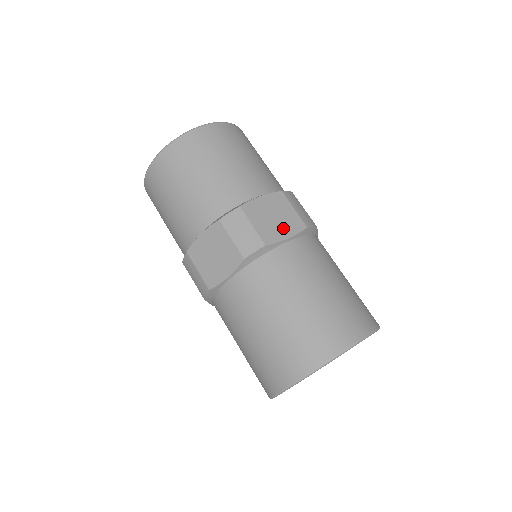
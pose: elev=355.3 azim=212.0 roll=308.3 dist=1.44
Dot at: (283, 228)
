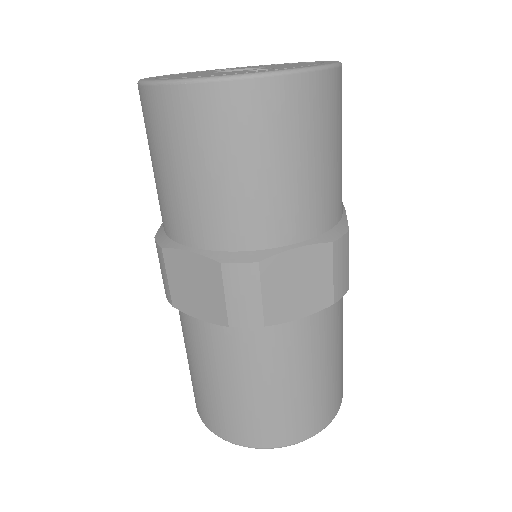
Dot at: occluded
